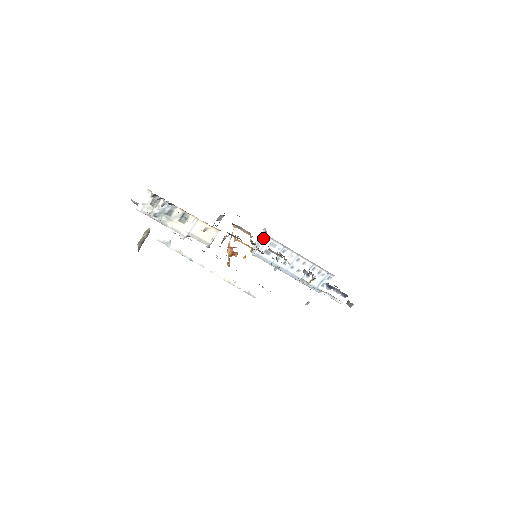
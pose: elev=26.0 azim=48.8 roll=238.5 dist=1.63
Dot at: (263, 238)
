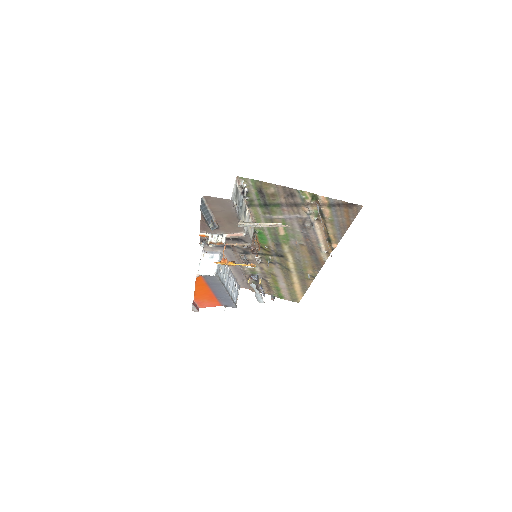
Dot at: (213, 257)
